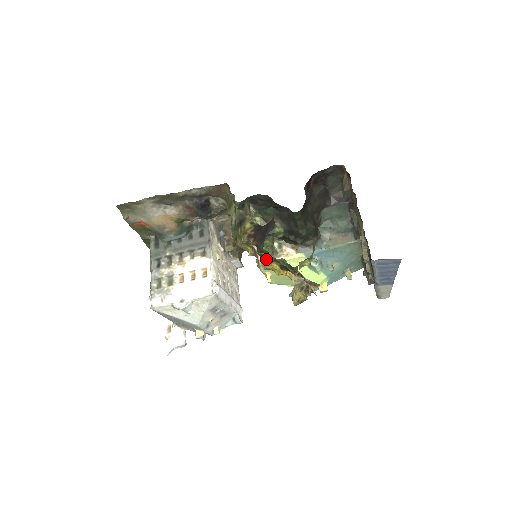
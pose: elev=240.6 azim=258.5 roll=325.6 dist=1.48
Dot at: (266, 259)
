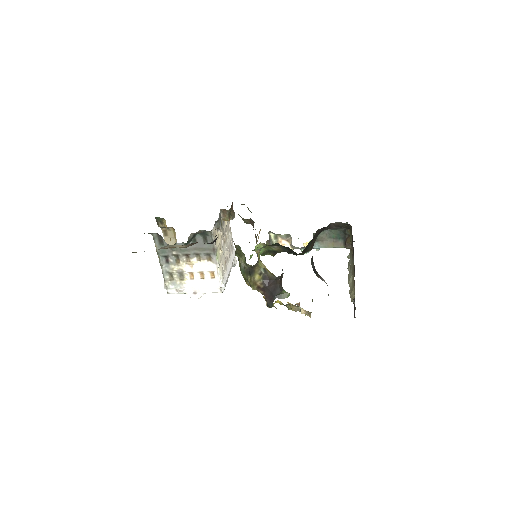
Dot at: (273, 305)
